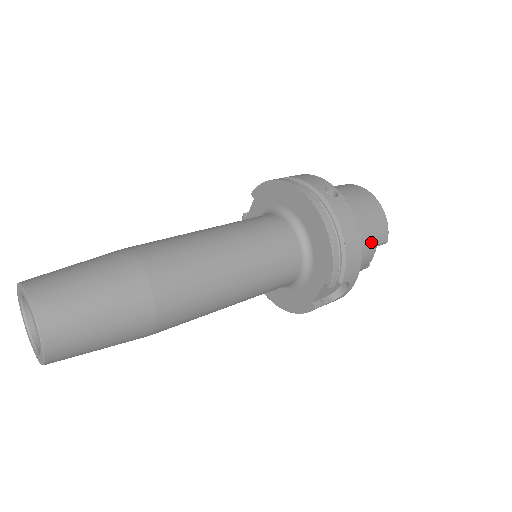
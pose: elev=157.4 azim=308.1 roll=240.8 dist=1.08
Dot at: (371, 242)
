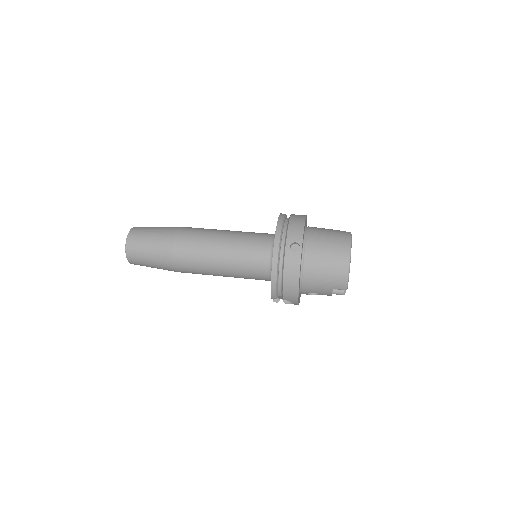
Dot at: (325, 285)
